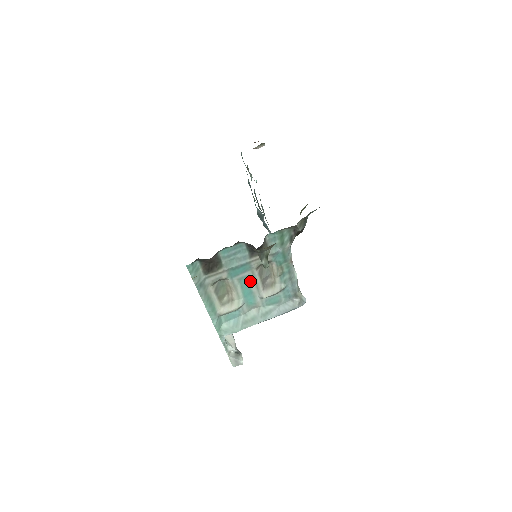
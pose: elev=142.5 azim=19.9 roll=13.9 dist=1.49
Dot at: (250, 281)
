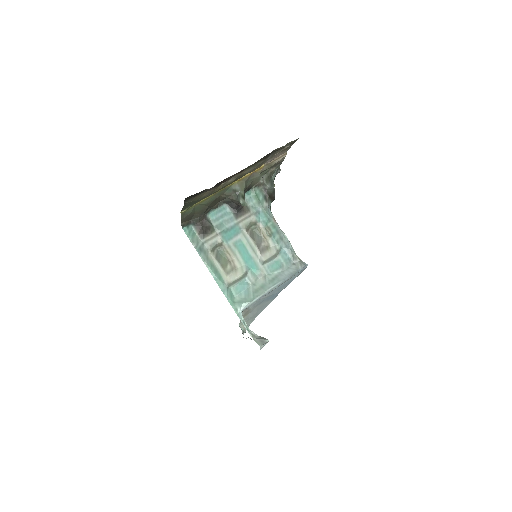
Dot at: (245, 245)
